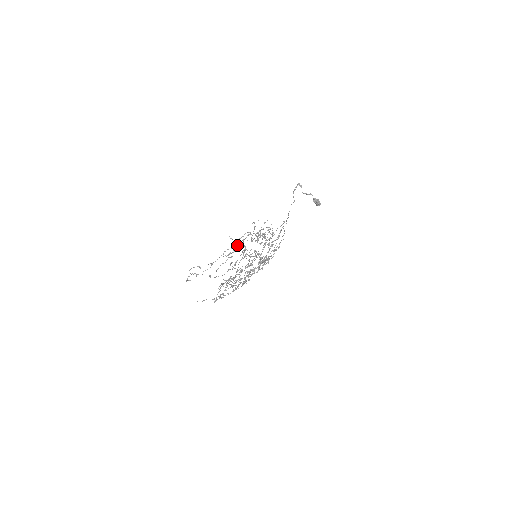
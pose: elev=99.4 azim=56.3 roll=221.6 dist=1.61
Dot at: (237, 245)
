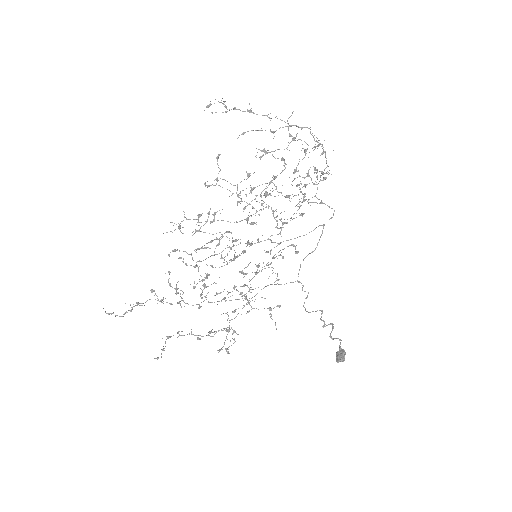
Dot at: (291, 125)
